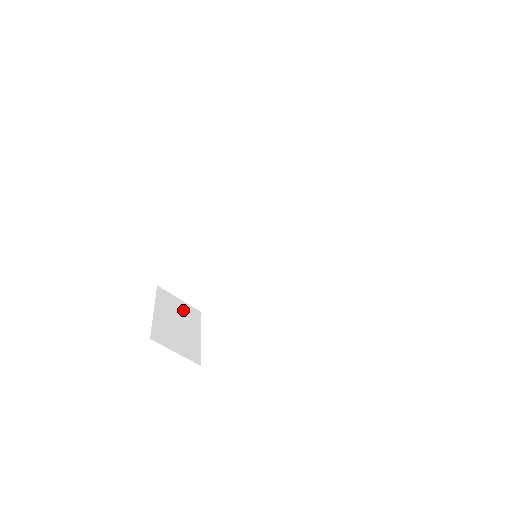
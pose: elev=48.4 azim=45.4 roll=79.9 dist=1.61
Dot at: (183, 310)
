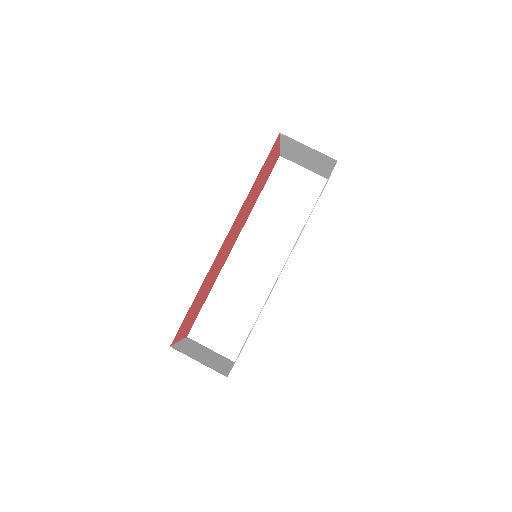
Dot at: (213, 354)
